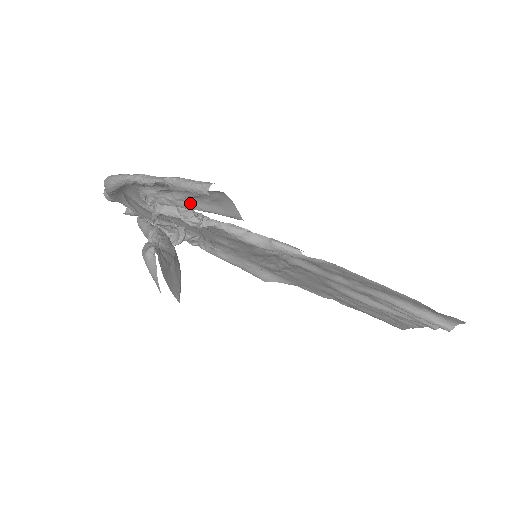
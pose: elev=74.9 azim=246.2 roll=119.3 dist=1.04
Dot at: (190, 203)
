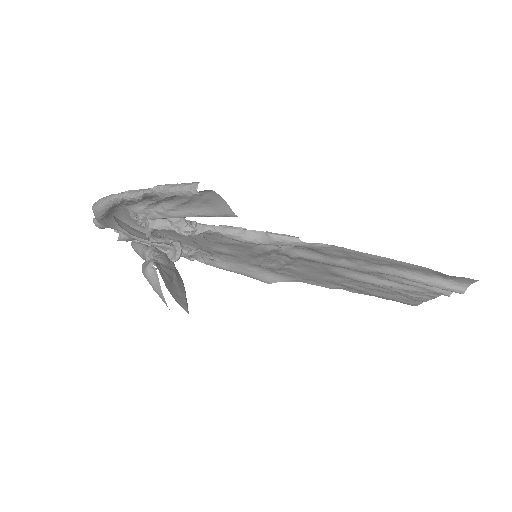
Dot at: (181, 211)
